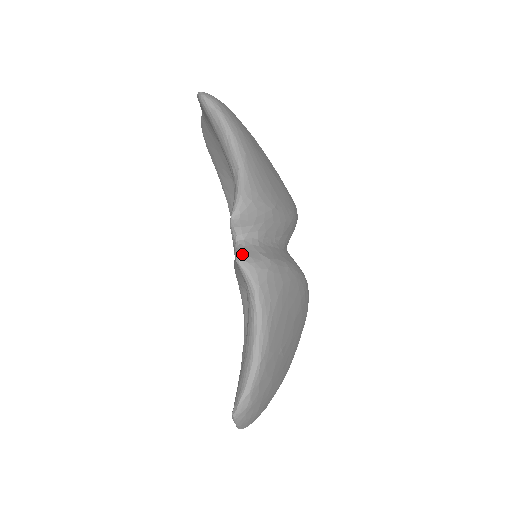
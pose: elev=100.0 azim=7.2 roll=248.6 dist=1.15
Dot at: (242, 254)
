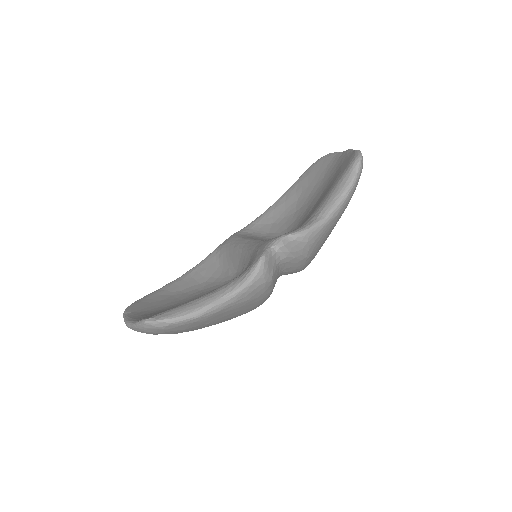
Dot at: (267, 258)
